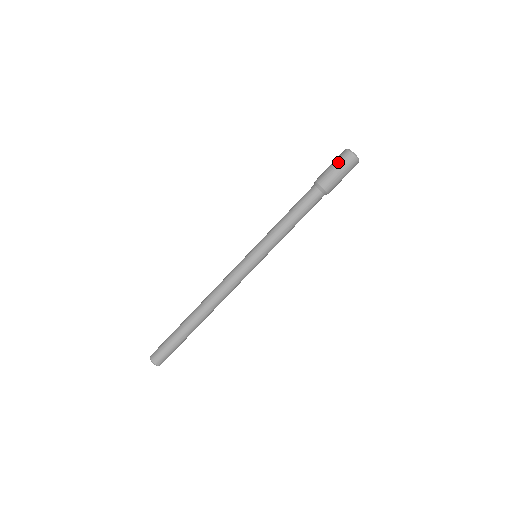
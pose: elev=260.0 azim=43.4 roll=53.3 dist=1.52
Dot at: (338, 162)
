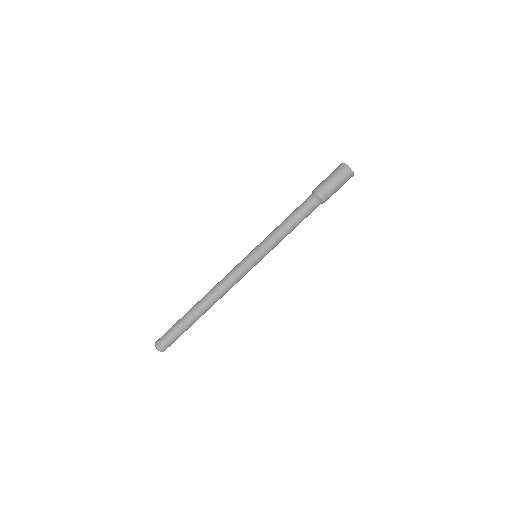
Dot at: (340, 180)
